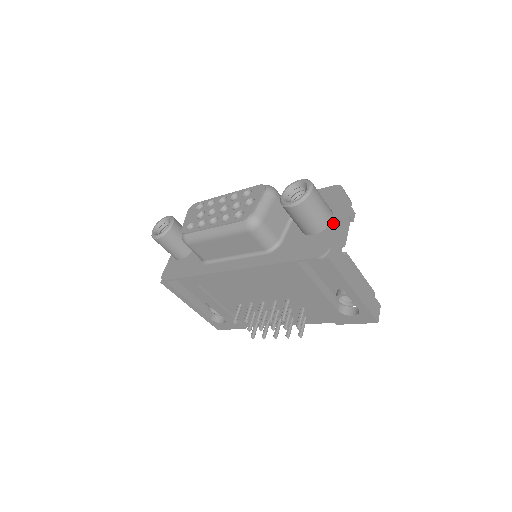
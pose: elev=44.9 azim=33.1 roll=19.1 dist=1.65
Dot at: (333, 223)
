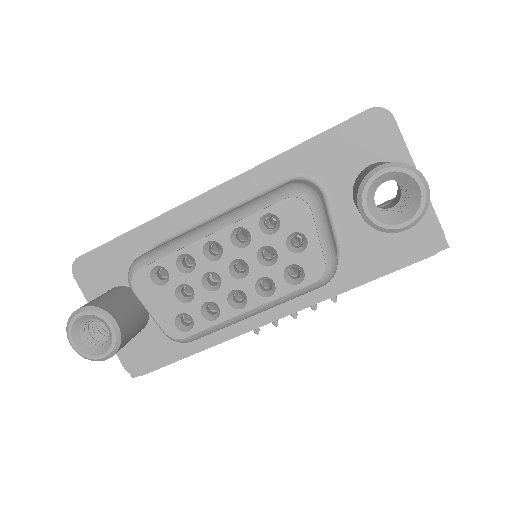
Dot at: occluded
